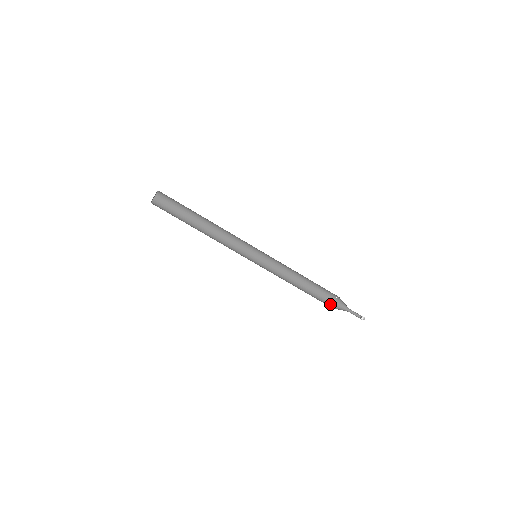
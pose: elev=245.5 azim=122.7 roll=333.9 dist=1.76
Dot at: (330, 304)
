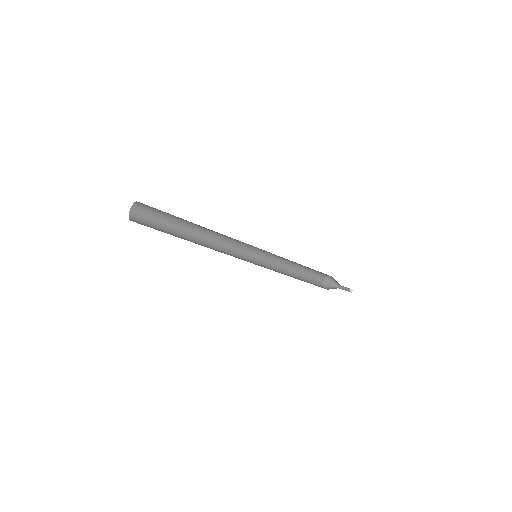
Dot at: (324, 278)
